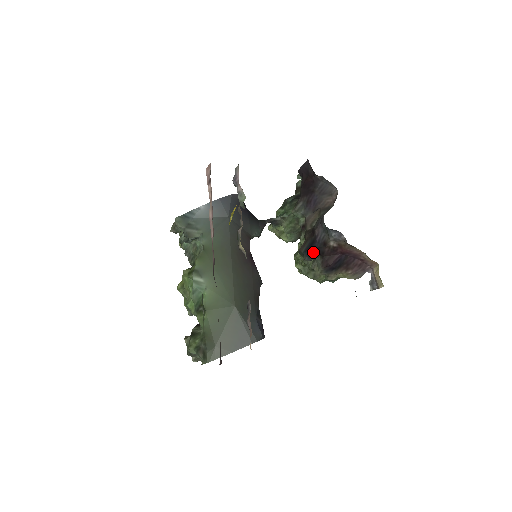
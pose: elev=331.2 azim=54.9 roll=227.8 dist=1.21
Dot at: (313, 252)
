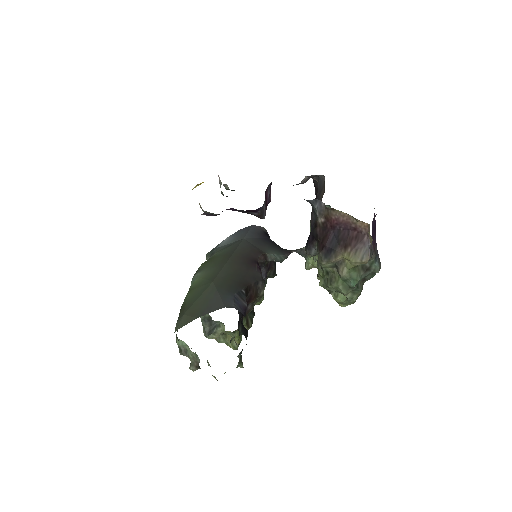
Dot at: (310, 240)
